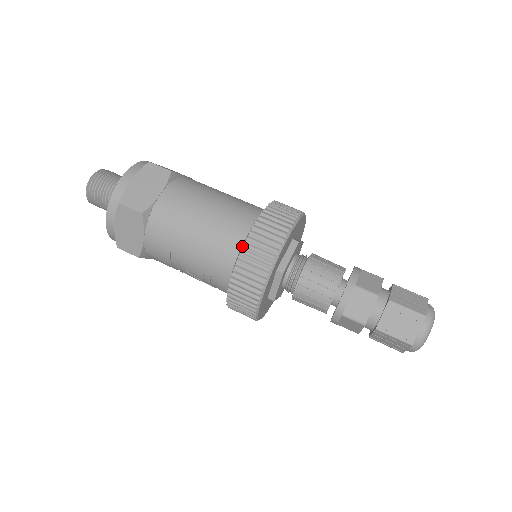
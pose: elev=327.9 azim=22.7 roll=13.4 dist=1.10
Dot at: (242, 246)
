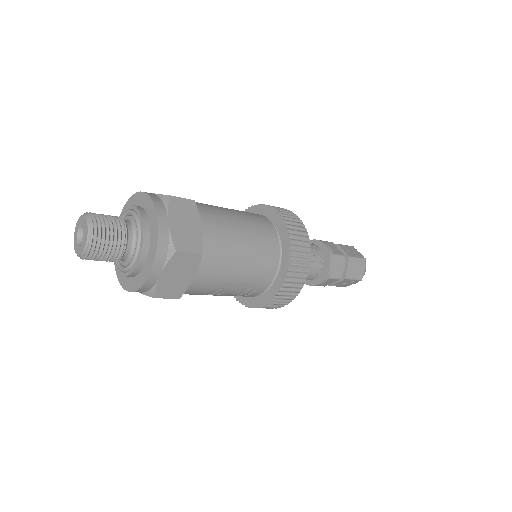
Dot at: (278, 253)
